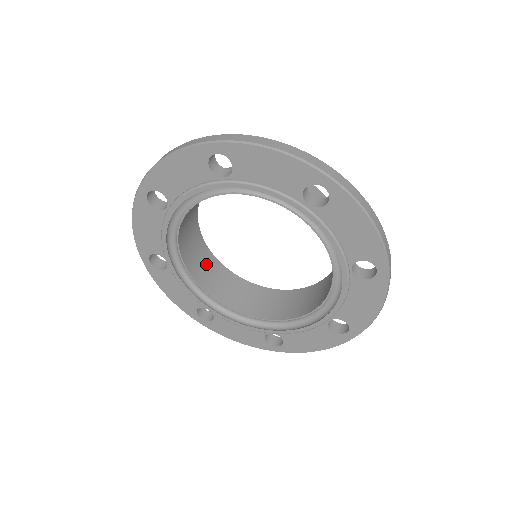
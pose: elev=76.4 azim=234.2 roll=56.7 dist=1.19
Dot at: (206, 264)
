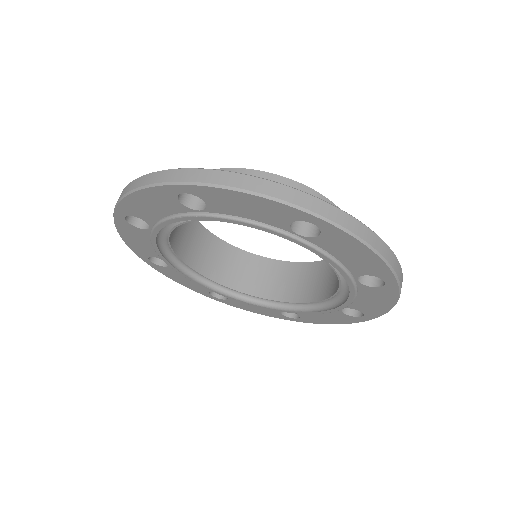
Dot at: (209, 250)
